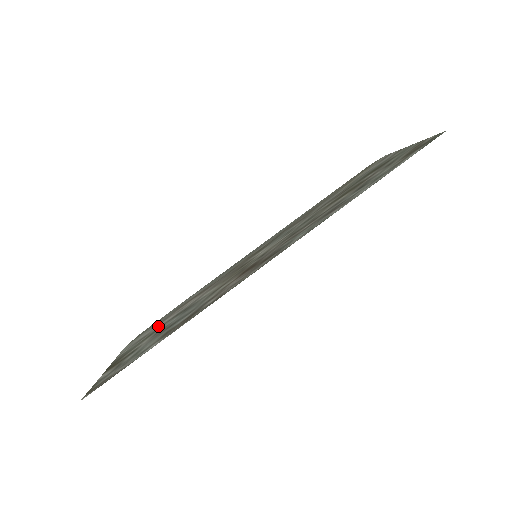
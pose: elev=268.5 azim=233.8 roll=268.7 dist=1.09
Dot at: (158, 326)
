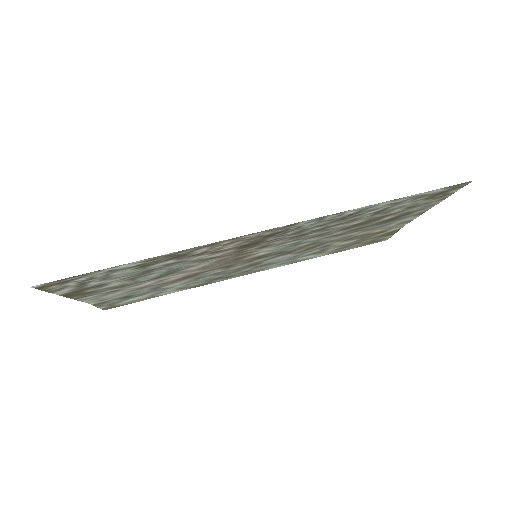
Dot at: (134, 286)
